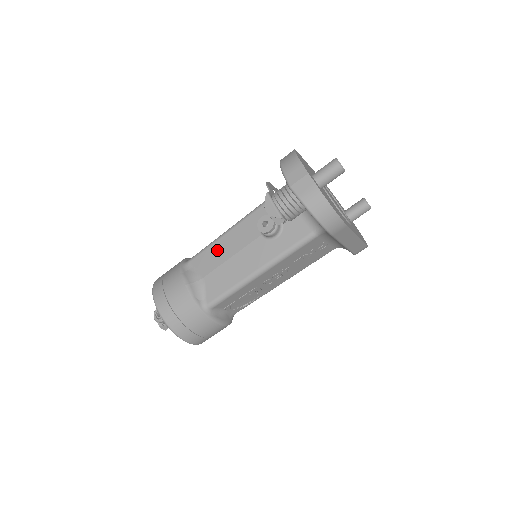
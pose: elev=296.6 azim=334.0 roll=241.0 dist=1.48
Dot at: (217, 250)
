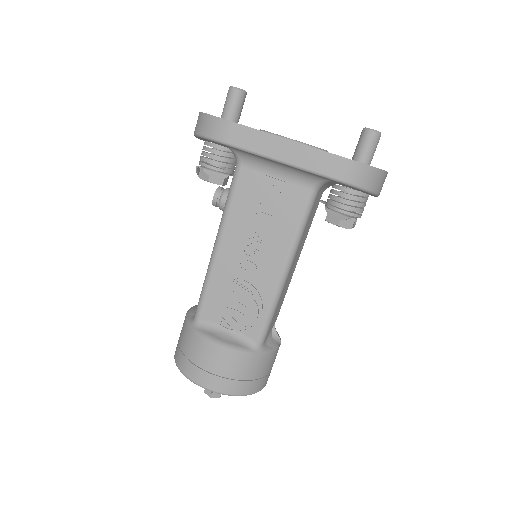
Dot at: occluded
